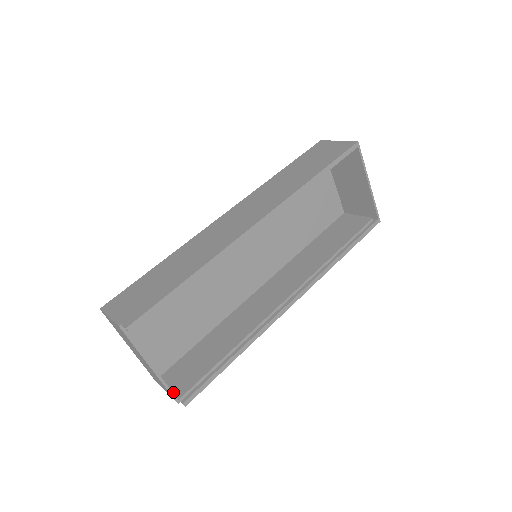
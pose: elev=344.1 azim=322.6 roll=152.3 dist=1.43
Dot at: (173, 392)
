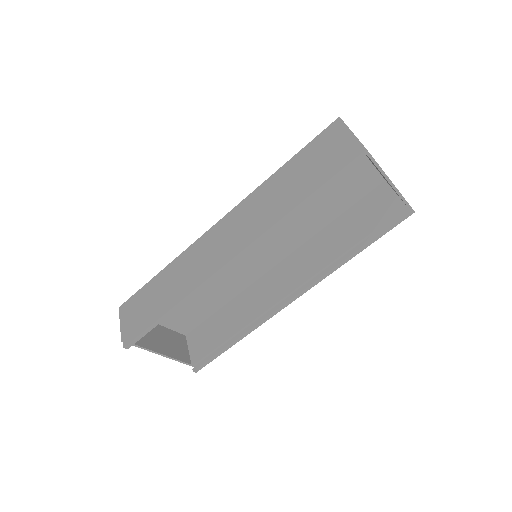
Dot at: (190, 356)
